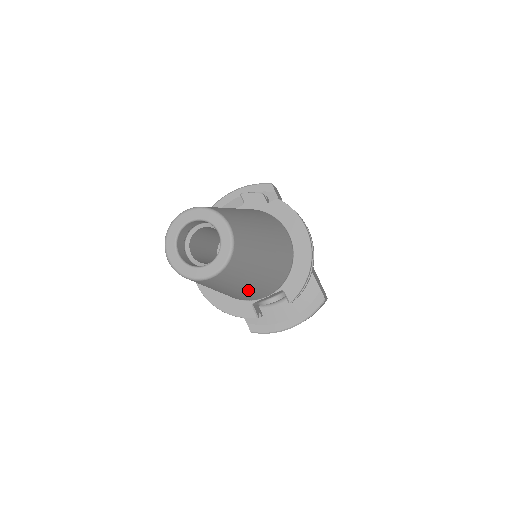
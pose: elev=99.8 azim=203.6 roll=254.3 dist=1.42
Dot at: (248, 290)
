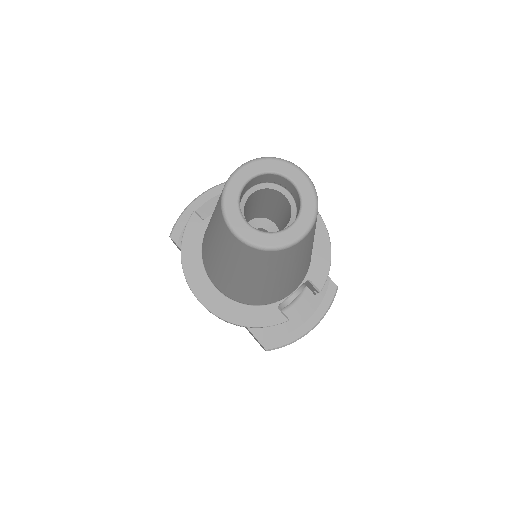
Dot at: (295, 276)
